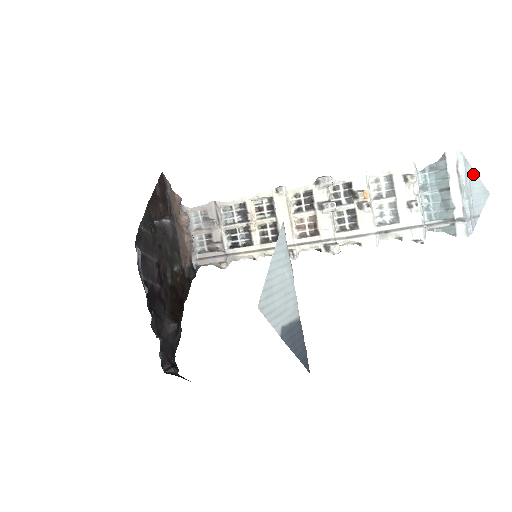
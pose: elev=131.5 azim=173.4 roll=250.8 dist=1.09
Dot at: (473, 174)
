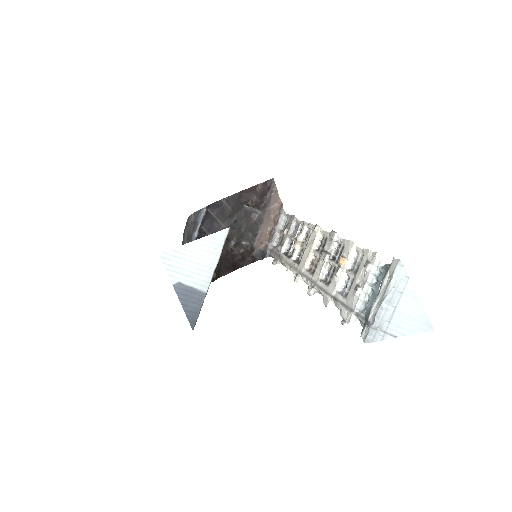
Dot at: (413, 295)
